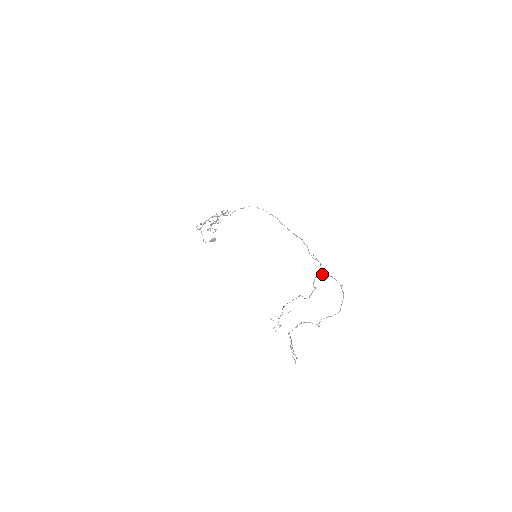
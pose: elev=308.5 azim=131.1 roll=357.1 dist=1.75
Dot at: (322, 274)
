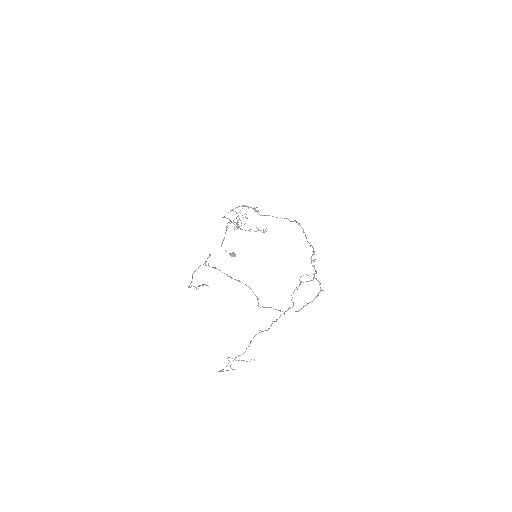
Dot at: occluded
